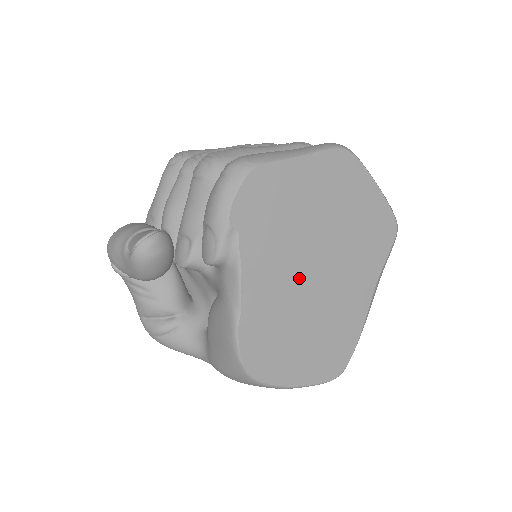
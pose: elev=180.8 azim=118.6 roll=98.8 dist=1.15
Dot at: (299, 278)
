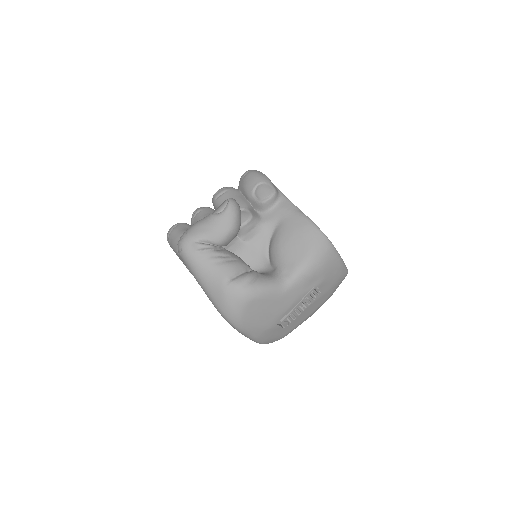
Dot at: occluded
